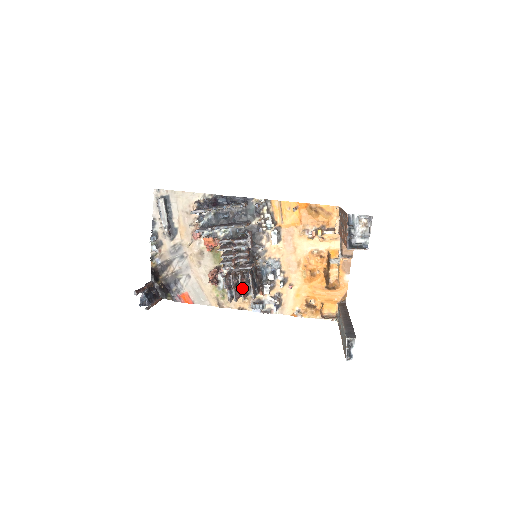
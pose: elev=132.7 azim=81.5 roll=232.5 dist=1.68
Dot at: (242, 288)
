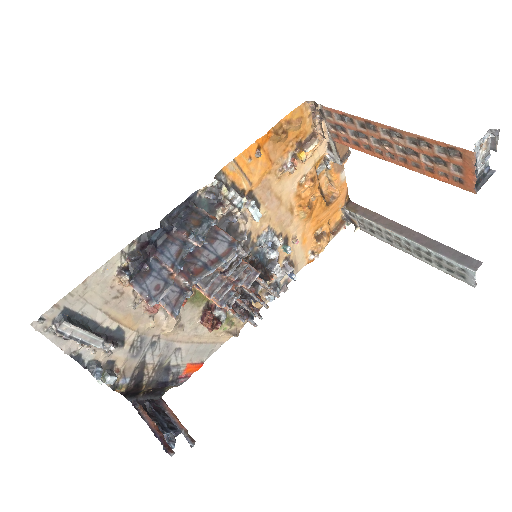
Dot at: (261, 301)
